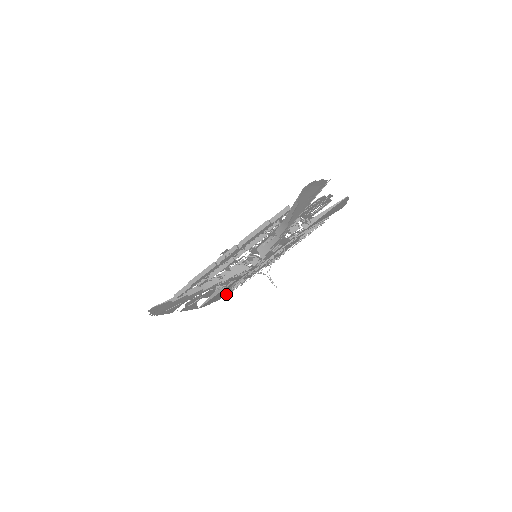
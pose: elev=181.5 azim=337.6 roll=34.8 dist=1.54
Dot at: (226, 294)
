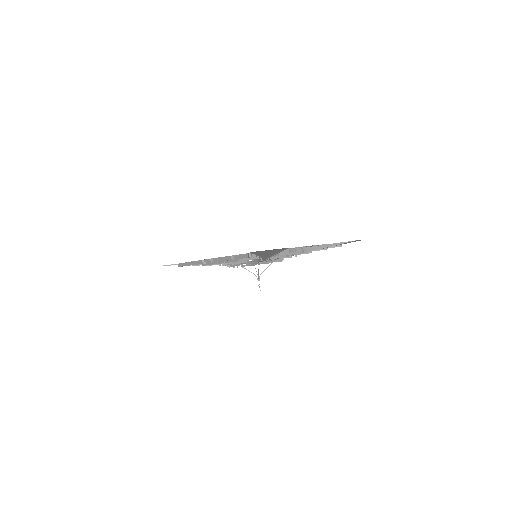
Dot at: occluded
